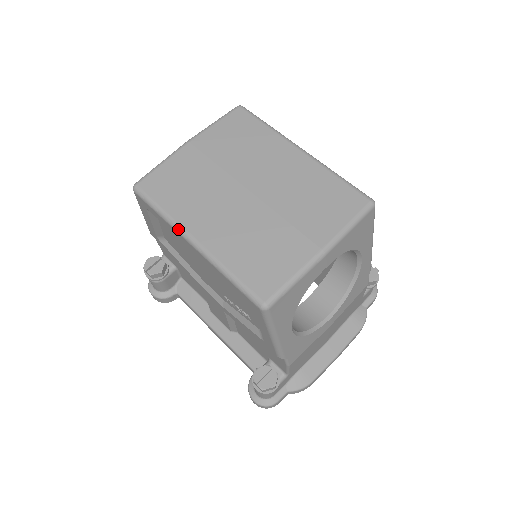
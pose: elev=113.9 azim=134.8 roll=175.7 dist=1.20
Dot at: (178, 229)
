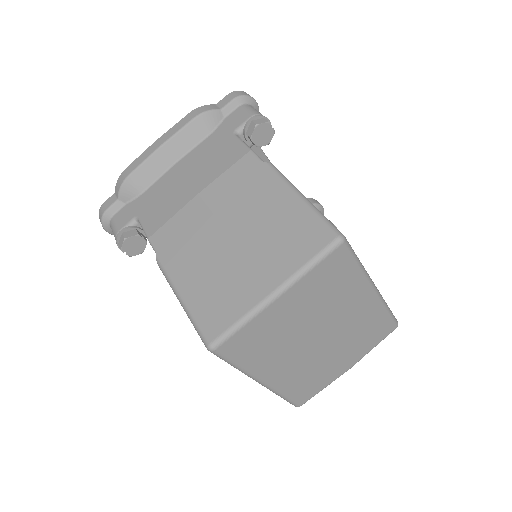
Dot at: (250, 377)
